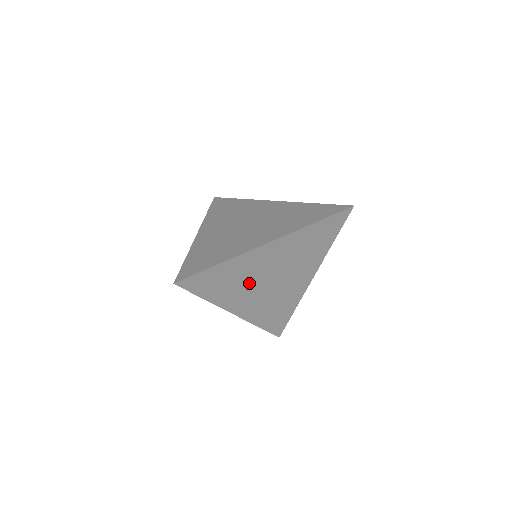
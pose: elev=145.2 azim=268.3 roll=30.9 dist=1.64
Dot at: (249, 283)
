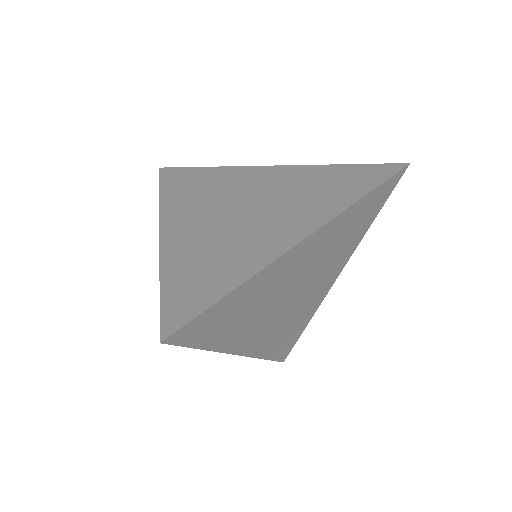
Dot at: (267, 306)
